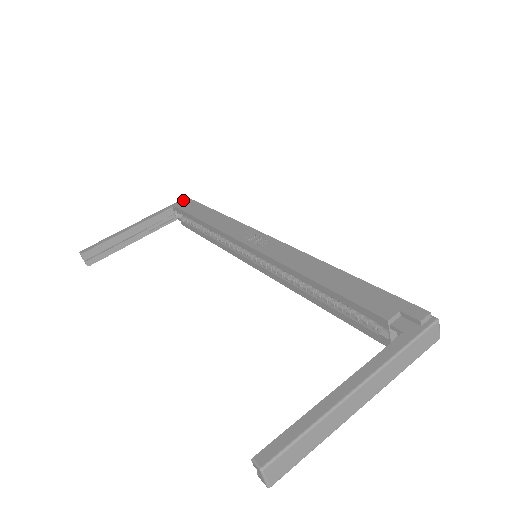
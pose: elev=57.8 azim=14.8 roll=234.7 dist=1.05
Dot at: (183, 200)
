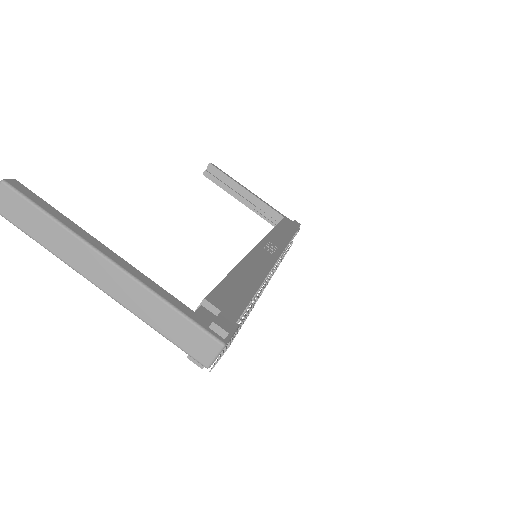
Dot at: (295, 222)
